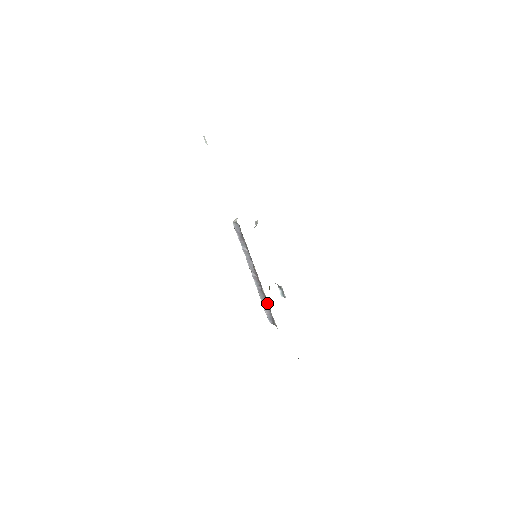
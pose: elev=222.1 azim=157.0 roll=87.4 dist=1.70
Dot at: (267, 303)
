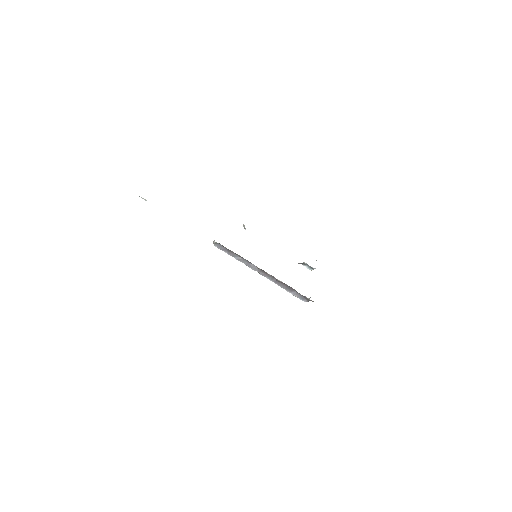
Dot at: (290, 288)
